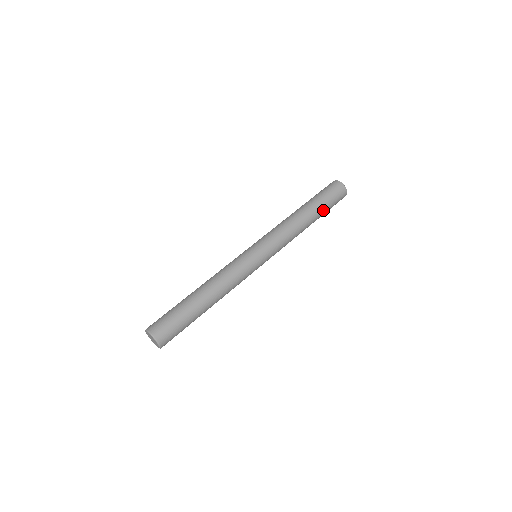
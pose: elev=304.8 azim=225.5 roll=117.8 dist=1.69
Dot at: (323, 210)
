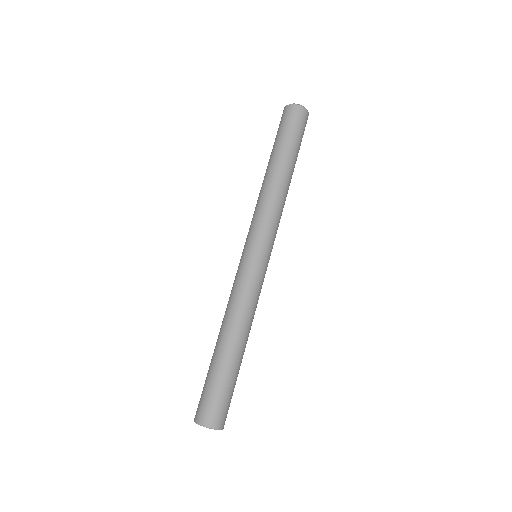
Dot at: (290, 149)
